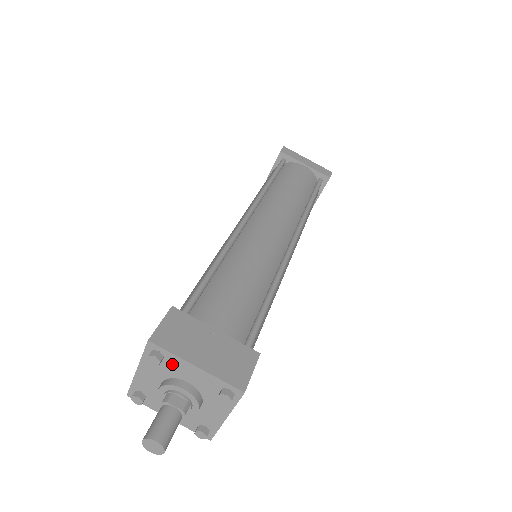
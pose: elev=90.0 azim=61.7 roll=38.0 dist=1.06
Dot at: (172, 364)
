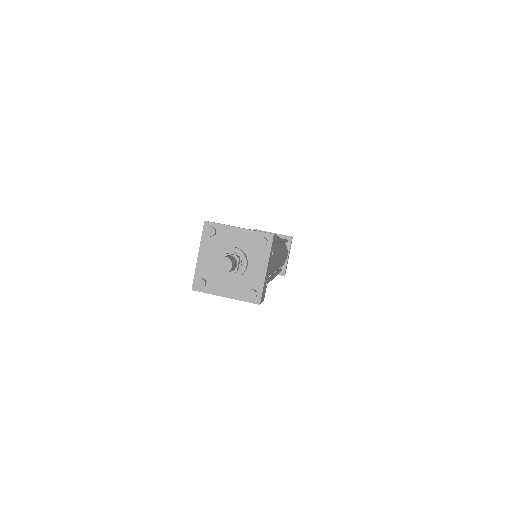
Dot at: (222, 235)
